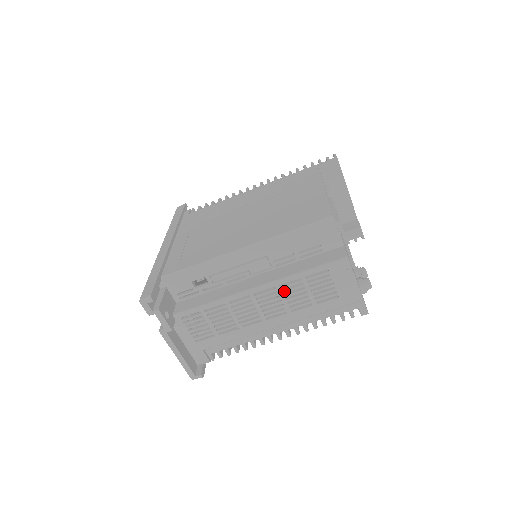
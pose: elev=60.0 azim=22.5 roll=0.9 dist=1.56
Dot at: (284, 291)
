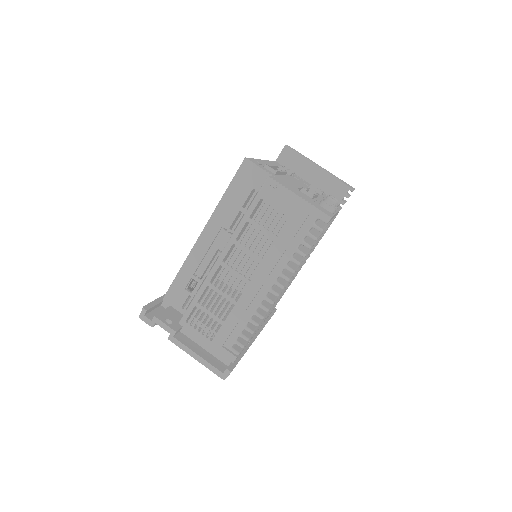
Dot at: (243, 243)
